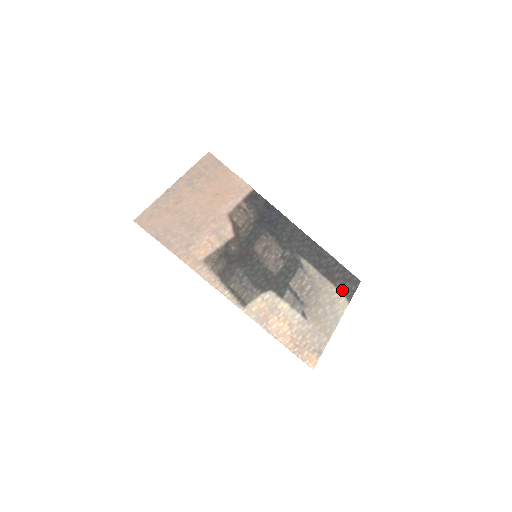
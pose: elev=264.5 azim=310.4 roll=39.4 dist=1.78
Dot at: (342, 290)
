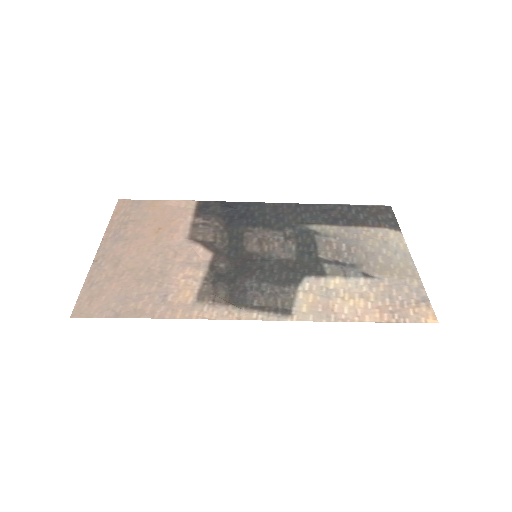
Dot at: (381, 226)
